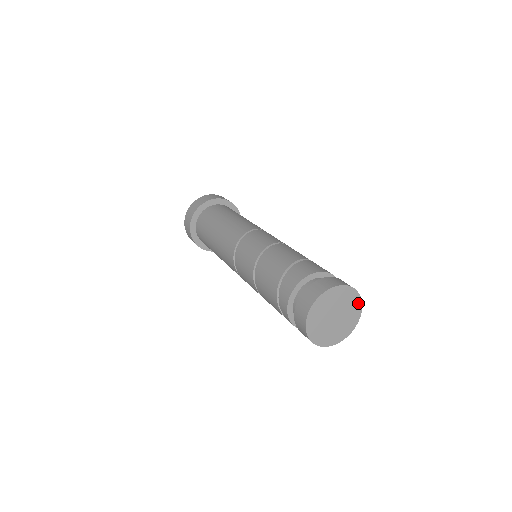
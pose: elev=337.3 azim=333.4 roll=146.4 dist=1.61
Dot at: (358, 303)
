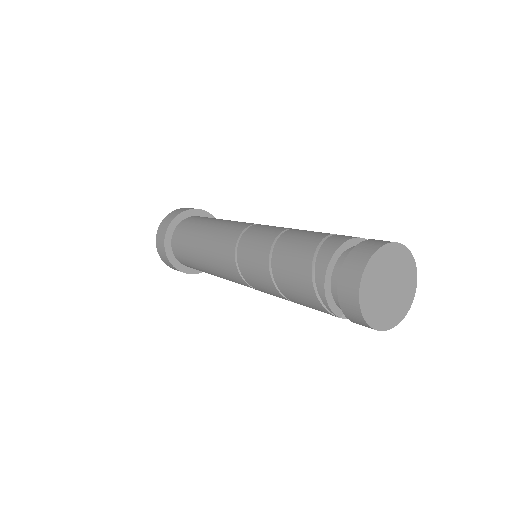
Dot at: (409, 301)
